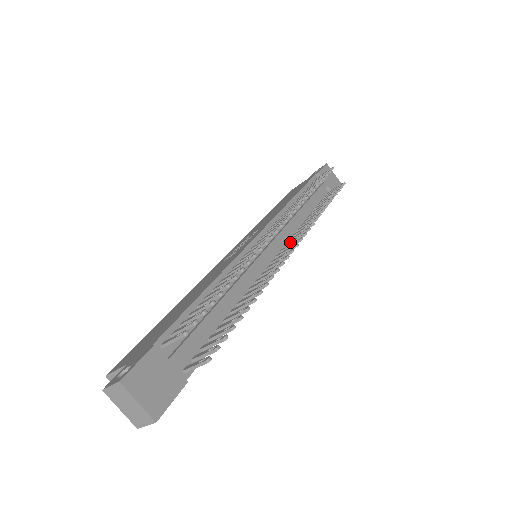
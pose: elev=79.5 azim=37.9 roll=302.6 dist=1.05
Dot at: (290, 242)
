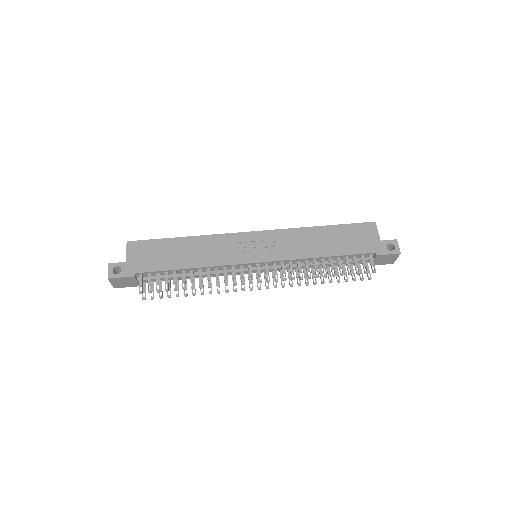
Dot at: (272, 275)
